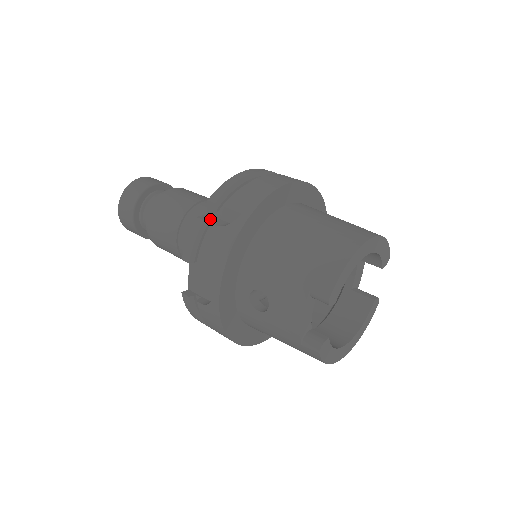
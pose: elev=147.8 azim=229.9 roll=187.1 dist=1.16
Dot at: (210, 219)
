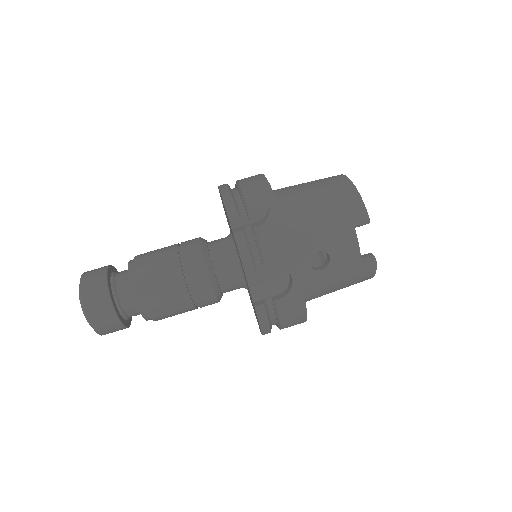
Dot at: (243, 228)
